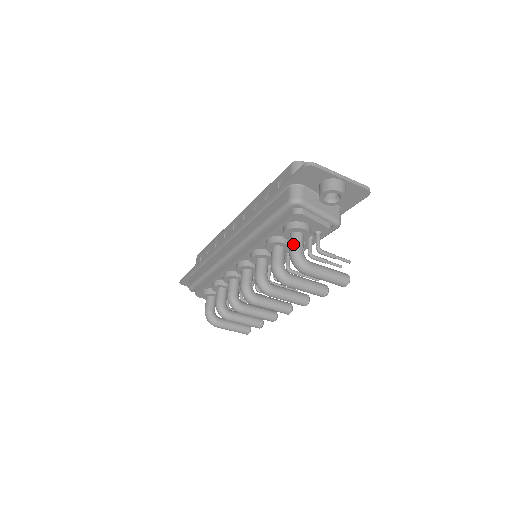
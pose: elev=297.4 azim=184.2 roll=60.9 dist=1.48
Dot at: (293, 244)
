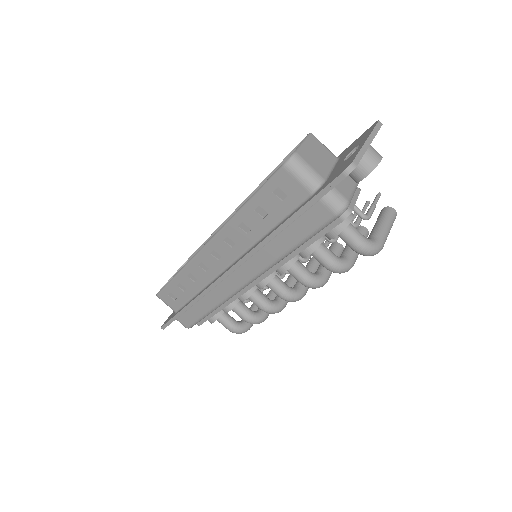
Dot at: (355, 241)
